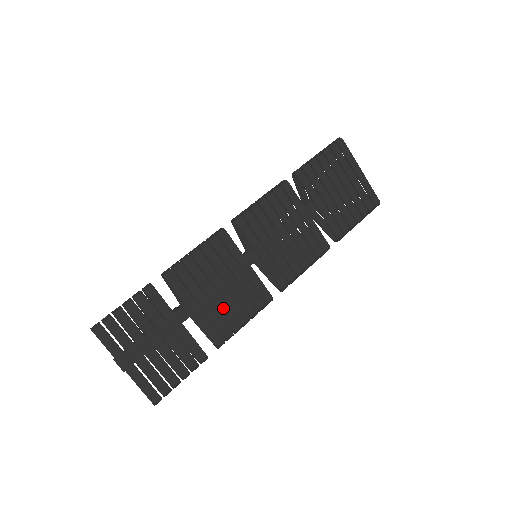
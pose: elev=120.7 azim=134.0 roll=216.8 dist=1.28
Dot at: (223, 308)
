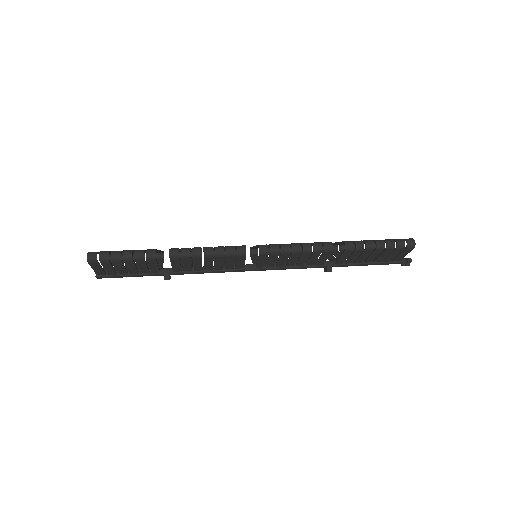
Dot at: occluded
